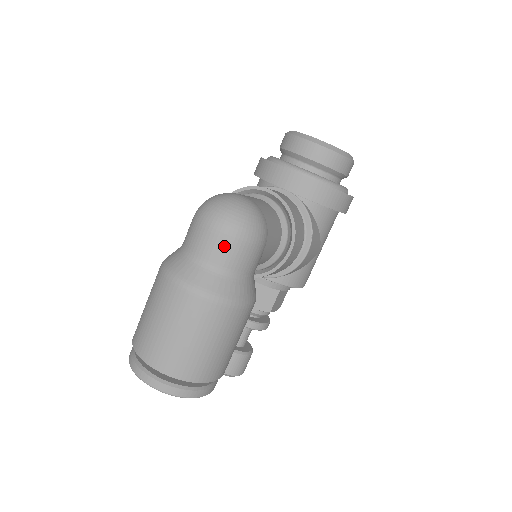
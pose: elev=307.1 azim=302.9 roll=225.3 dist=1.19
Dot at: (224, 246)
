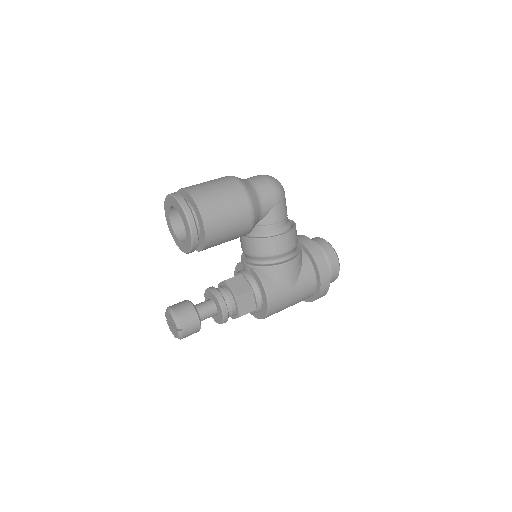
Dot at: (262, 180)
